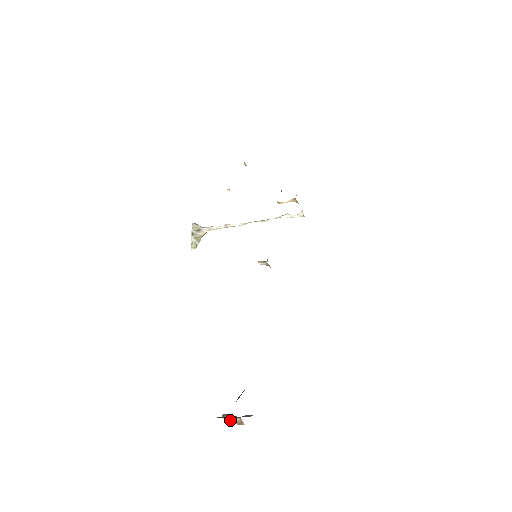
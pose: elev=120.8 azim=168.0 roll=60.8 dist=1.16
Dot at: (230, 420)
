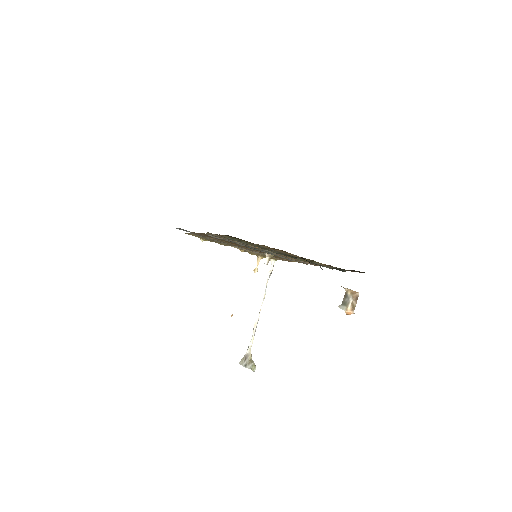
Dot at: (352, 308)
